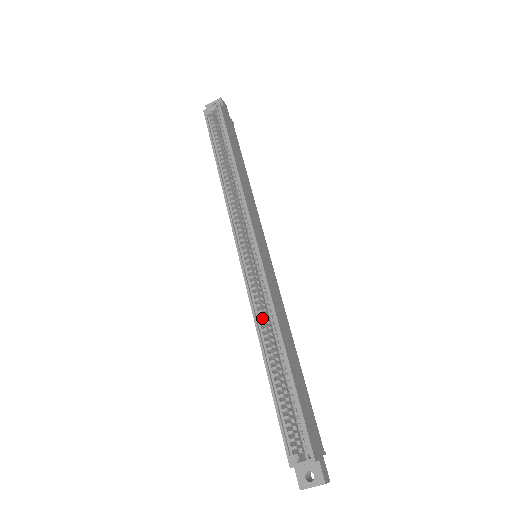
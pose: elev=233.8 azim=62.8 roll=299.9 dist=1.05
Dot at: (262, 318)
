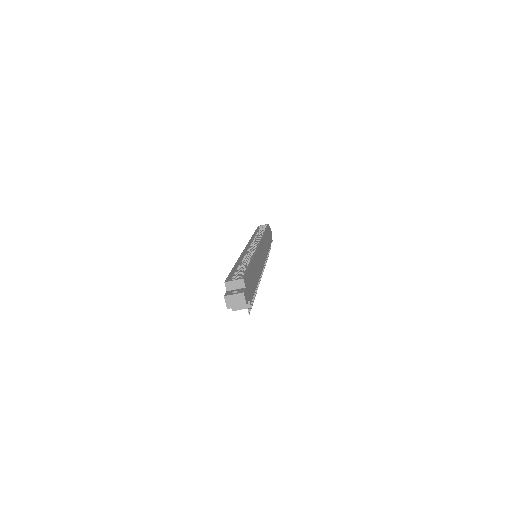
Dot at: (245, 257)
